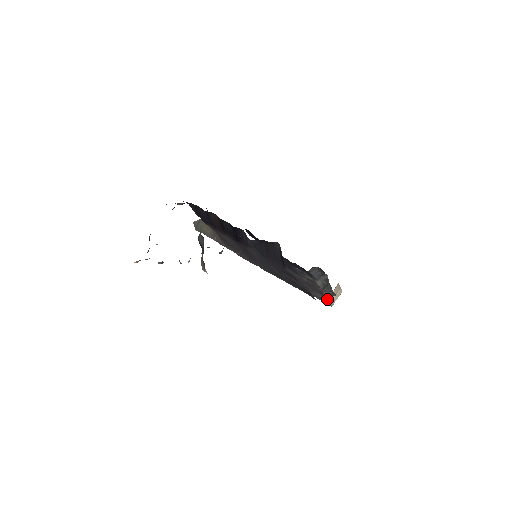
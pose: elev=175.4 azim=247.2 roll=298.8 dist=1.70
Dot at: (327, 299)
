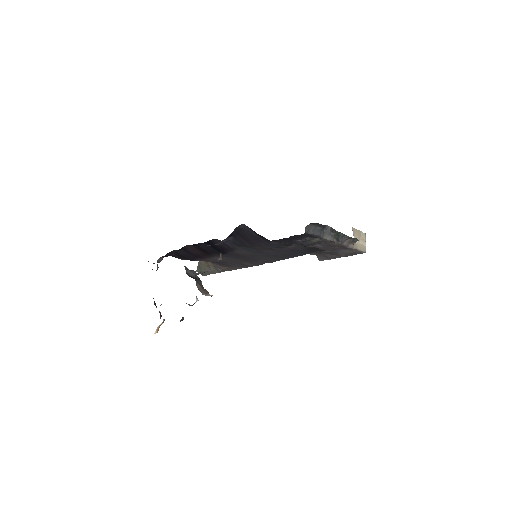
Dot at: (353, 248)
